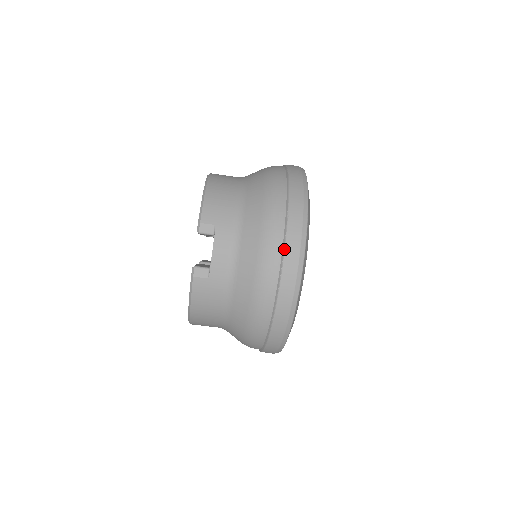
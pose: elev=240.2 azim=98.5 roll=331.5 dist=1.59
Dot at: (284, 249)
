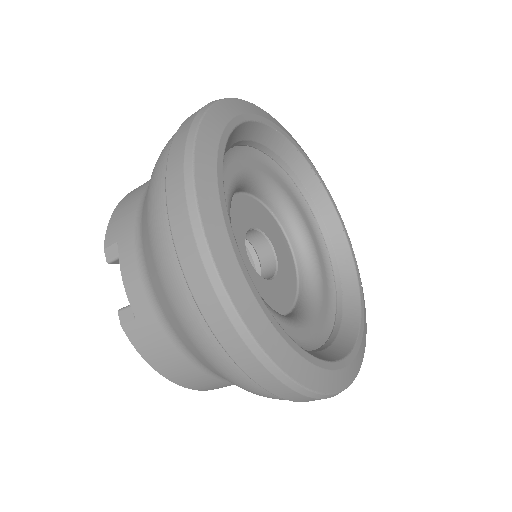
Dot at: (168, 222)
